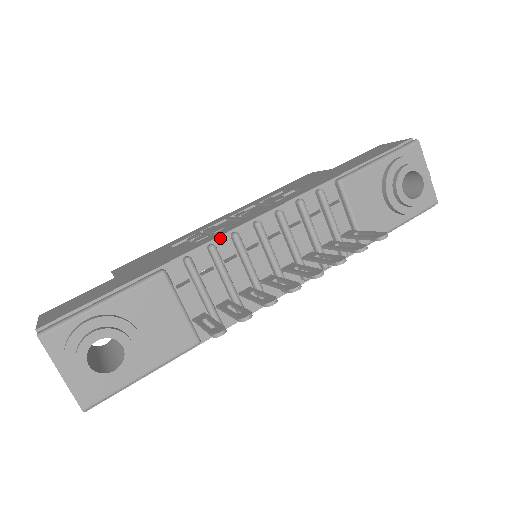
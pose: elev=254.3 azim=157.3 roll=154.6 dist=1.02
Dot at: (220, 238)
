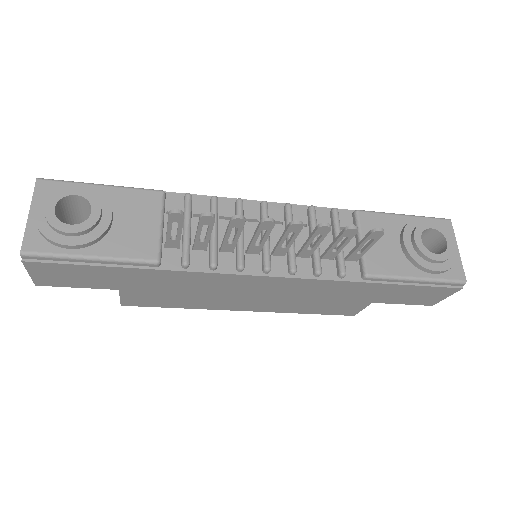
Dot at: (225, 199)
